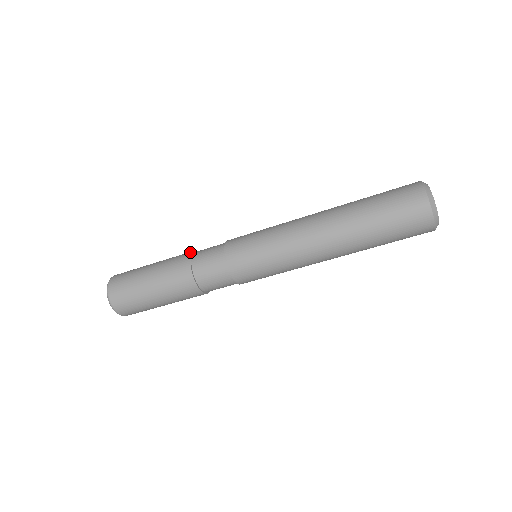
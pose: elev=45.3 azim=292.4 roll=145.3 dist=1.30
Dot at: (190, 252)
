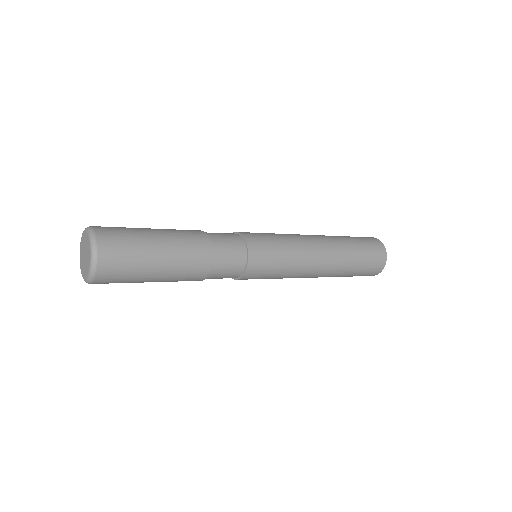
Dot at: (209, 251)
